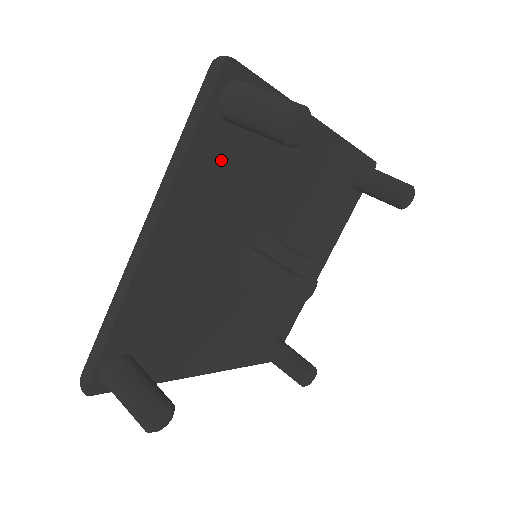
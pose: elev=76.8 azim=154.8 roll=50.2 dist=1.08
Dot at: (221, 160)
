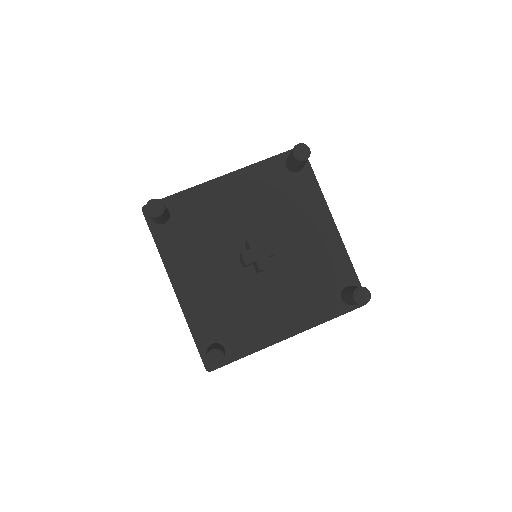
Dot at: (177, 237)
